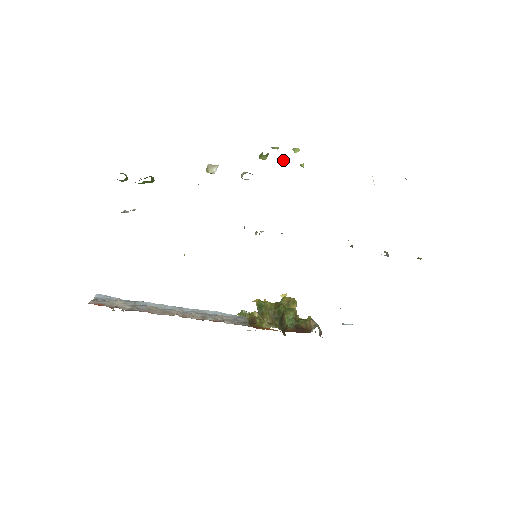
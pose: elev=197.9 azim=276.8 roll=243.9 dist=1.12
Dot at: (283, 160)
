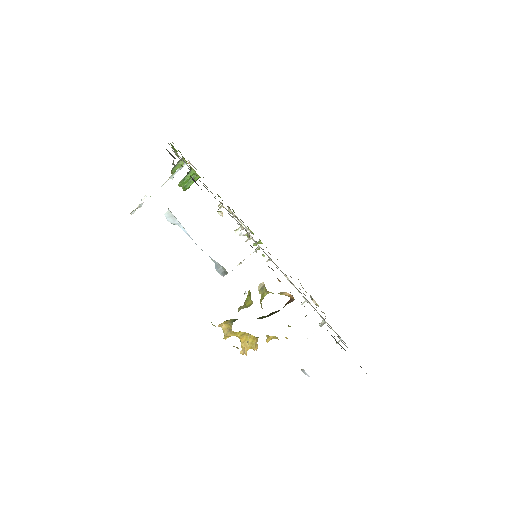
Dot at: occluded
